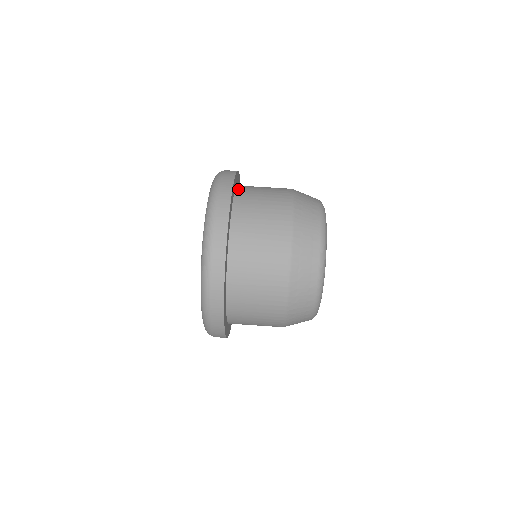
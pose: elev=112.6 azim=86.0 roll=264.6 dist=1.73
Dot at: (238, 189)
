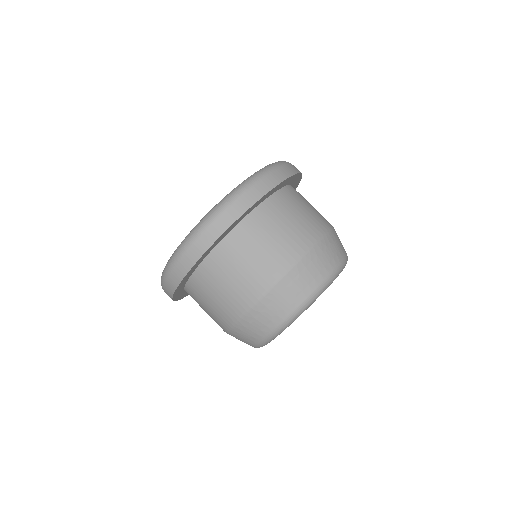
Dot at: (263, 205)
